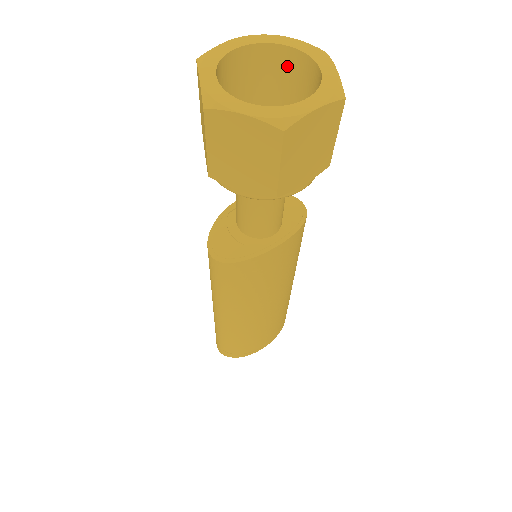
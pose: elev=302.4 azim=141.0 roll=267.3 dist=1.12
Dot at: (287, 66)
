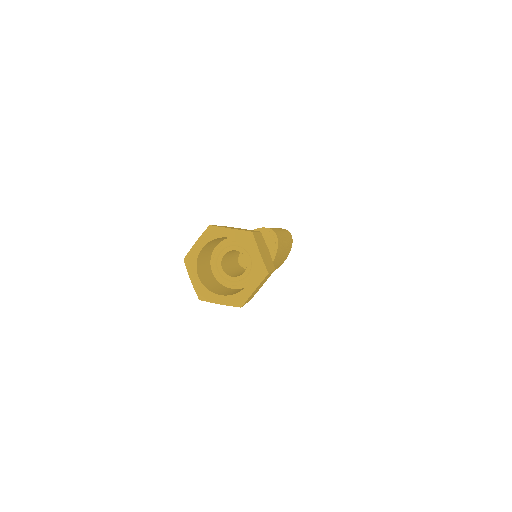
Dot at: occluded
